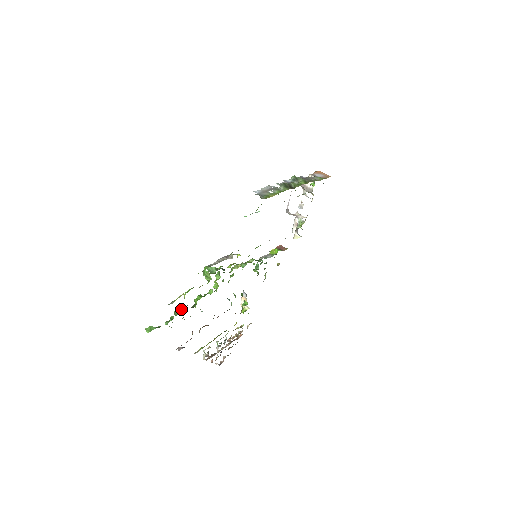
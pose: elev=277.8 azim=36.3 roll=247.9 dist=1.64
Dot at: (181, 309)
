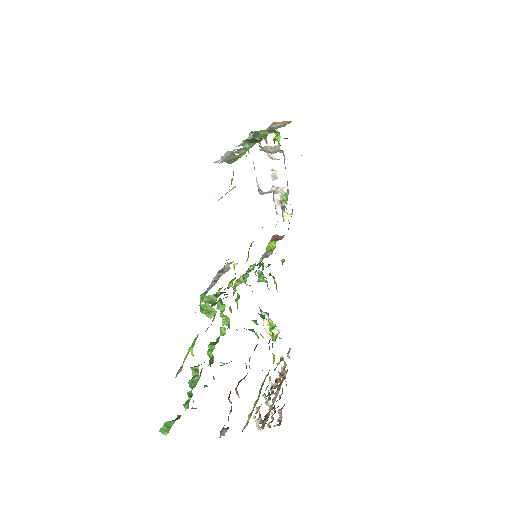
Dot at: (196, 375)
